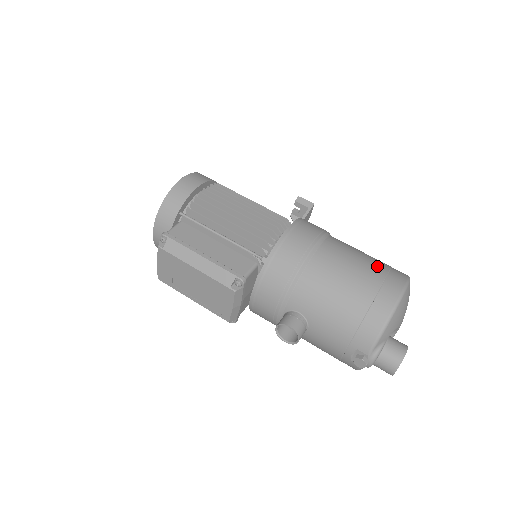
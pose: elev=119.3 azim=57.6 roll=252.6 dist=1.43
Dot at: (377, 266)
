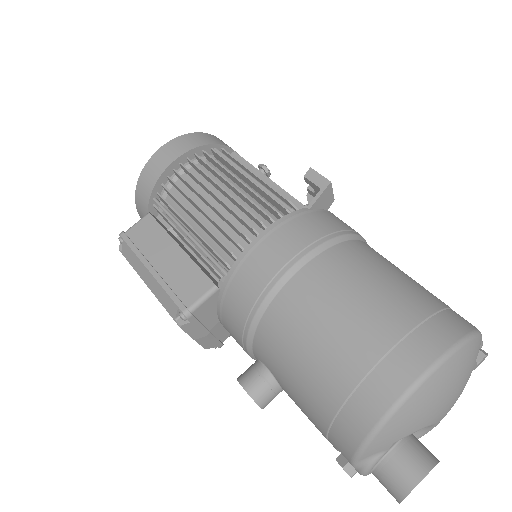
Dot at: (390, 318)
